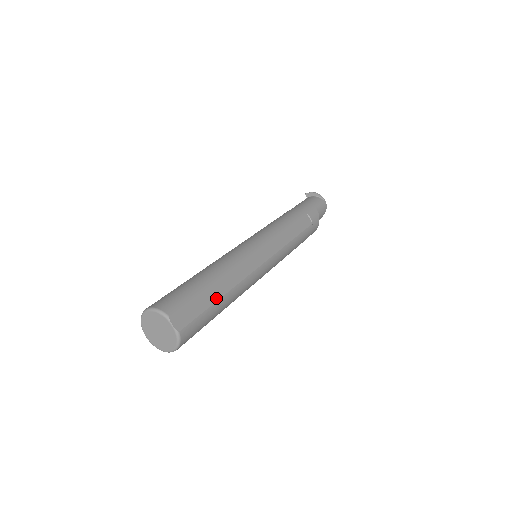
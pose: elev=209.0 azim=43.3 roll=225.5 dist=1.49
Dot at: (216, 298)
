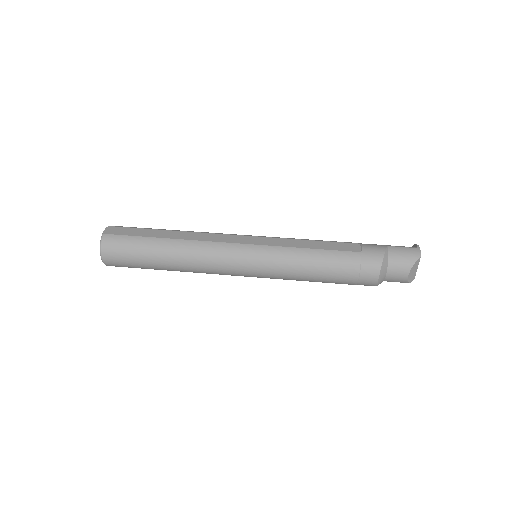
Dot at: (156, 236)
